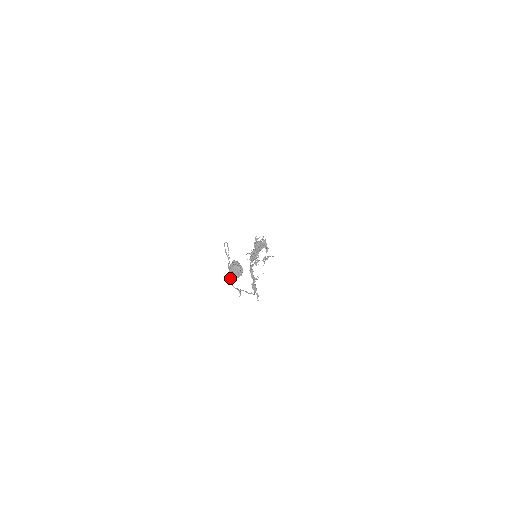
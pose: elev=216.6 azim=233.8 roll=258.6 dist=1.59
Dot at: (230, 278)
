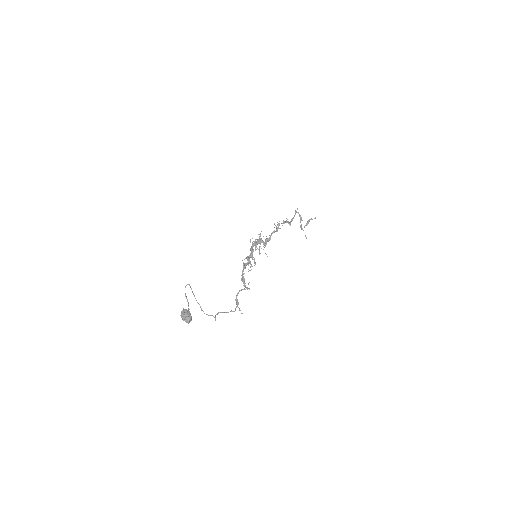
Dot at: (202, 310)
